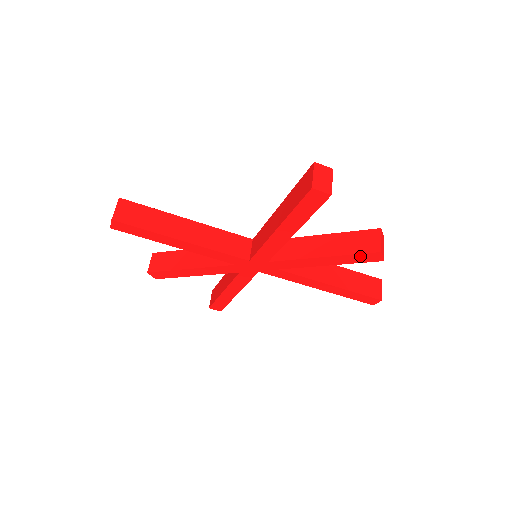
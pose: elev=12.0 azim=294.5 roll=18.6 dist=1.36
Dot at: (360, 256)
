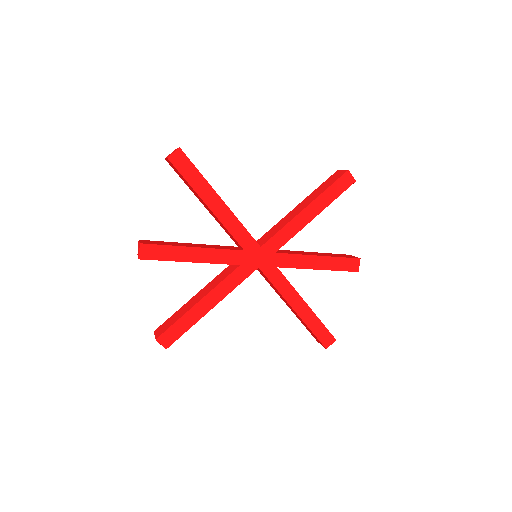
Dot at: (345, 261)
